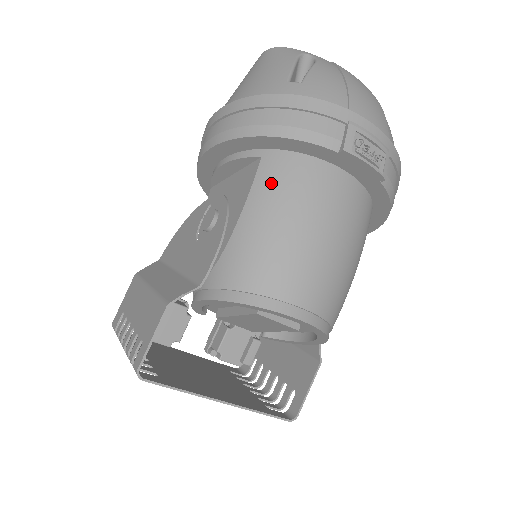
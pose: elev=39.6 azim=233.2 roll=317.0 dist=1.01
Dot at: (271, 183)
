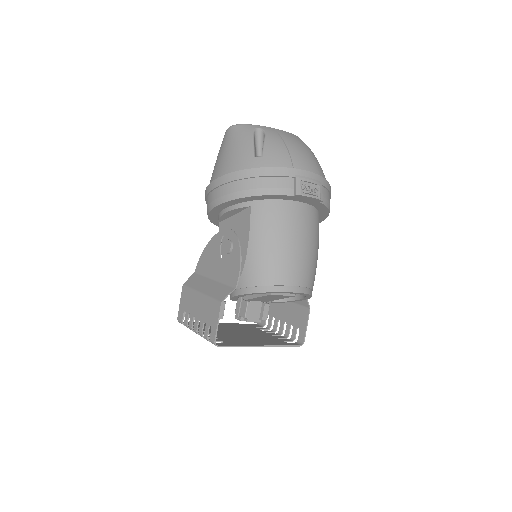
Dot at: (261, 221)
